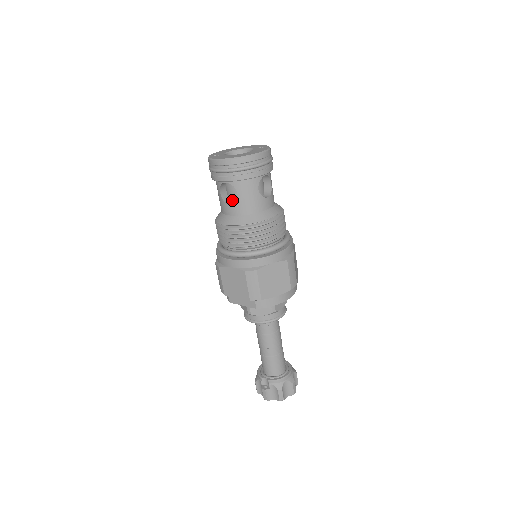
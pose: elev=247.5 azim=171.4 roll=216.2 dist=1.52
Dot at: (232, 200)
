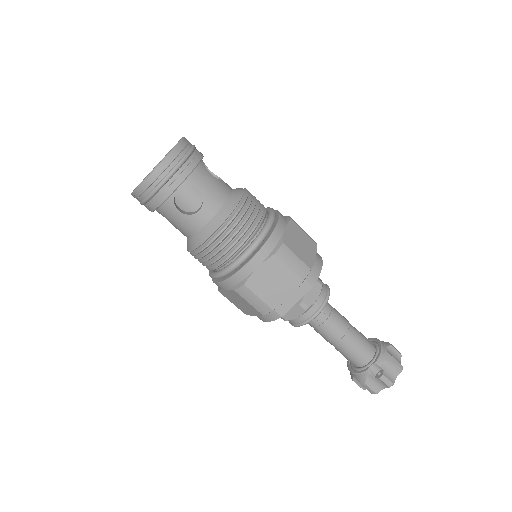
Dot at: (195, 209)
